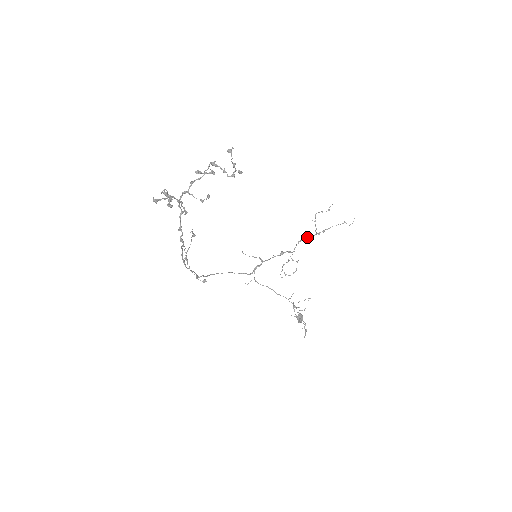
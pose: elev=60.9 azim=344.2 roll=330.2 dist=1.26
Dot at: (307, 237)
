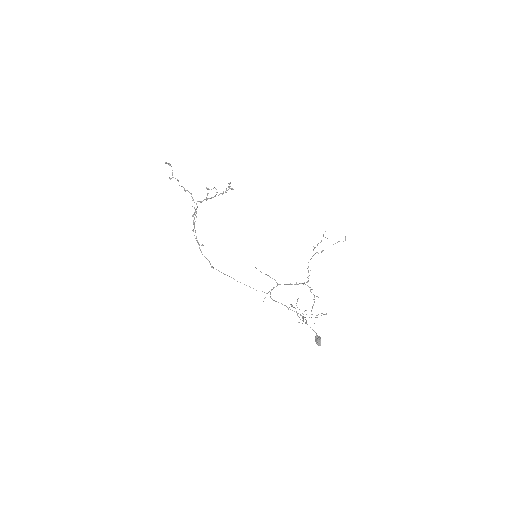
Dot at: (310, 259)
